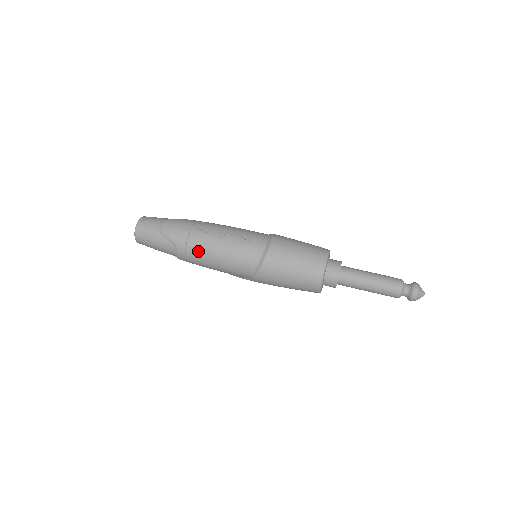
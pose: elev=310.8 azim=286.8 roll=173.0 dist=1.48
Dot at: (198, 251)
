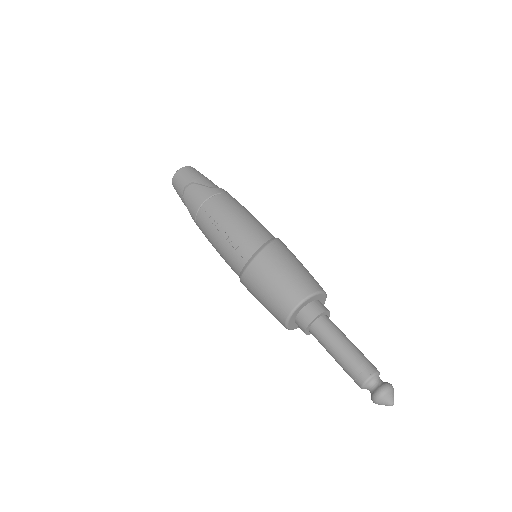
Dot at: (203, 232)
